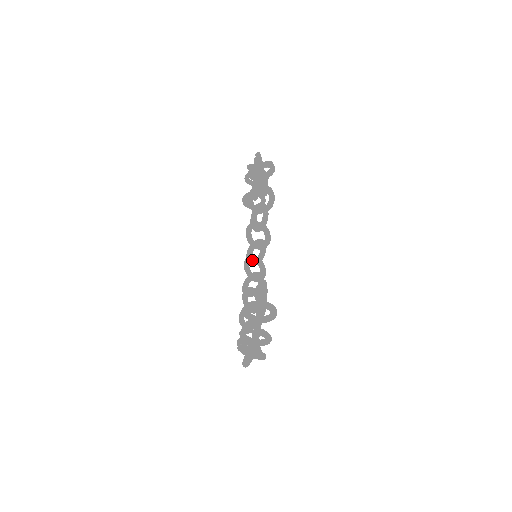
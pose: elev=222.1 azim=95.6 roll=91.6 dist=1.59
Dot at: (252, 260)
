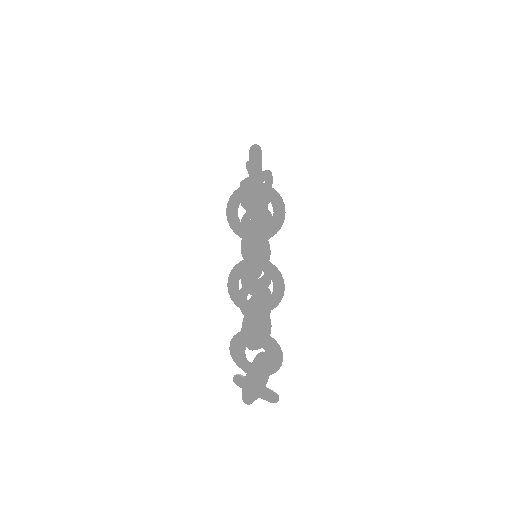
Dot at: occluded
